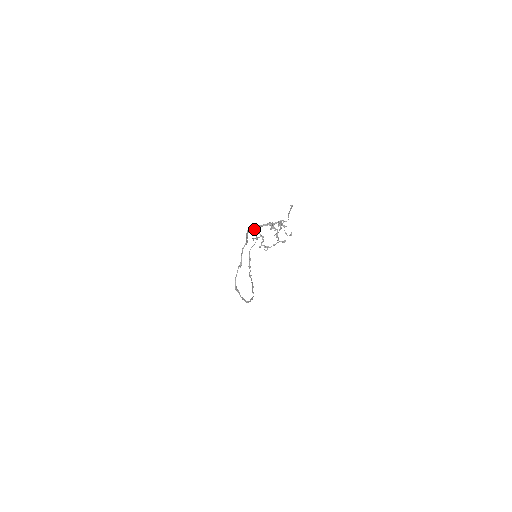
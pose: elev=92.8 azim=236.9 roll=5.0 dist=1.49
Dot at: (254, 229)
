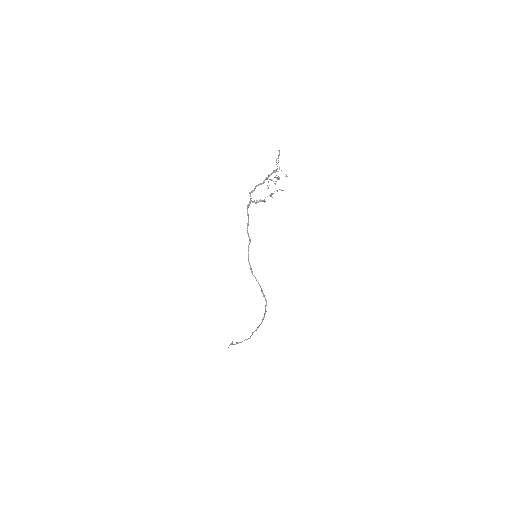
Dot at: (255, 187)
